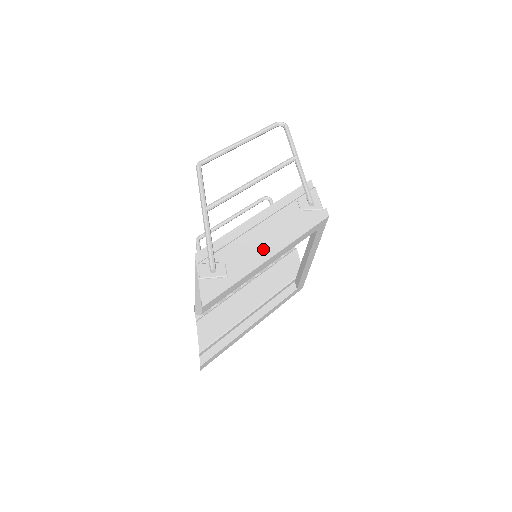
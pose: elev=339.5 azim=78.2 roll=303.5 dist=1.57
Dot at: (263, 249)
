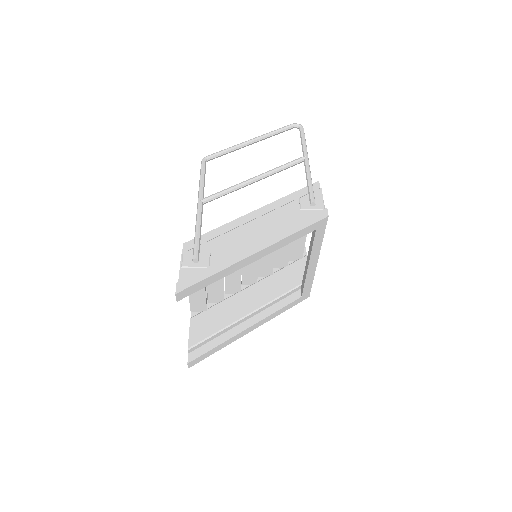
Dot at: occluded
